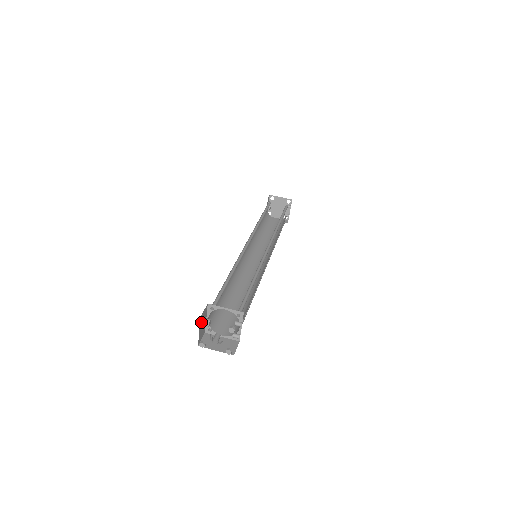
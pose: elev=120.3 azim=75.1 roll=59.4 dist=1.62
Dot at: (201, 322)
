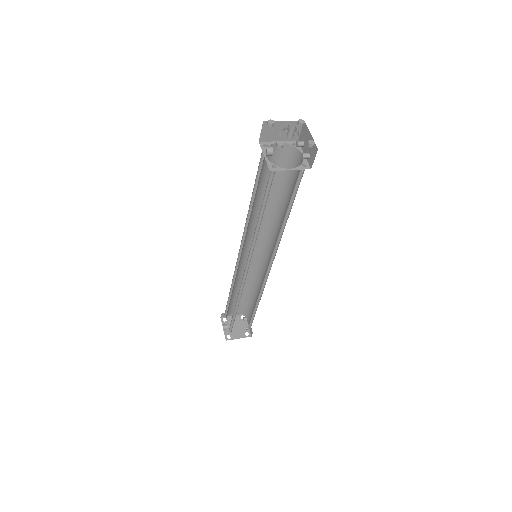
Dot at: (267, 121)
